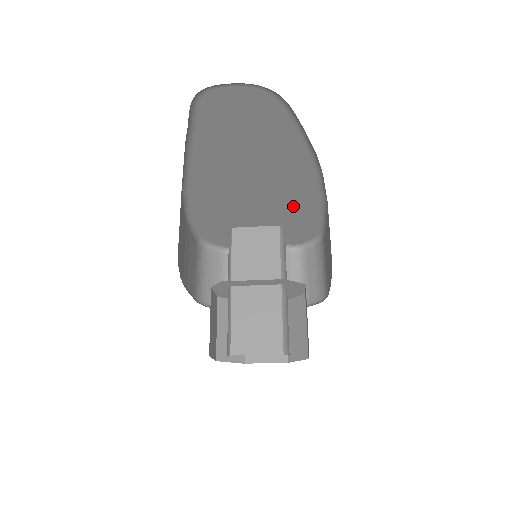
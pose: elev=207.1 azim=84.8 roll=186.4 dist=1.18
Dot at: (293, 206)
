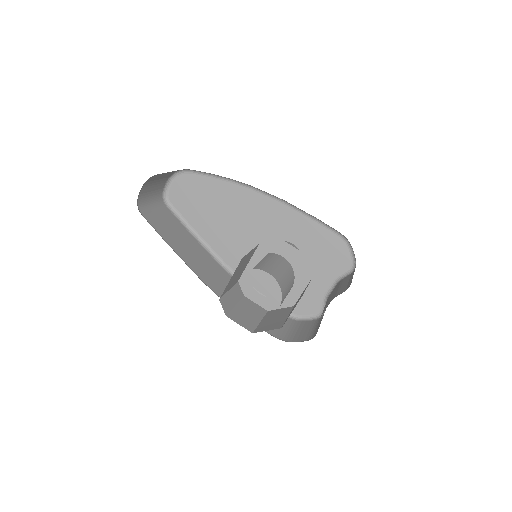
Dot at: (286, 227)
